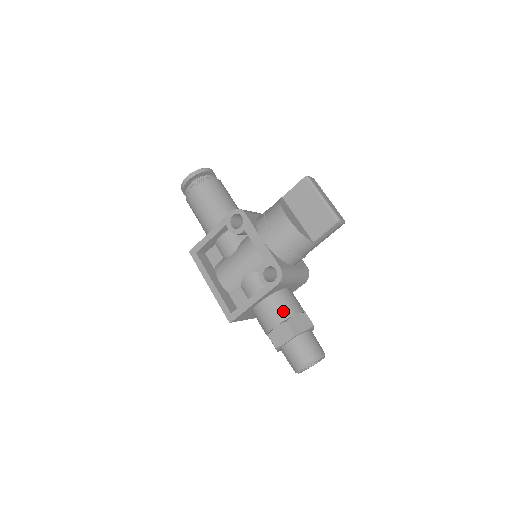
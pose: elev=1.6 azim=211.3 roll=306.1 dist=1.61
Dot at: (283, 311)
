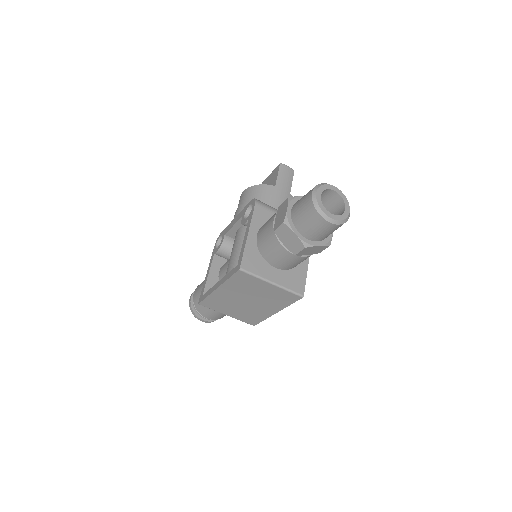
Dot at: occluded
